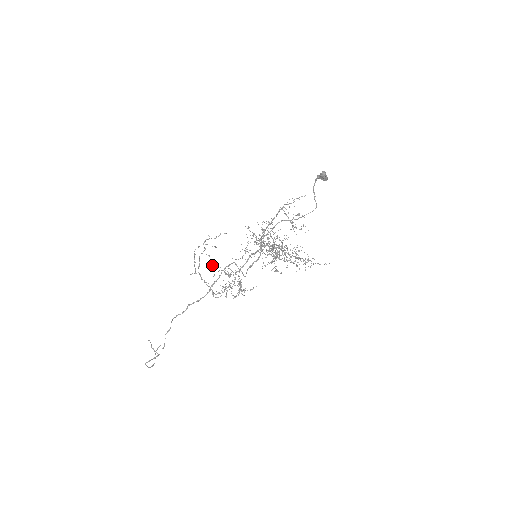
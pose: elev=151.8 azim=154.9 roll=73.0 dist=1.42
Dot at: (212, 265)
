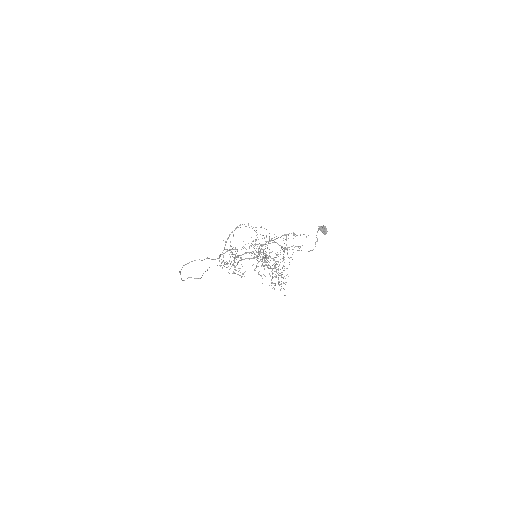
Dot at: occluded
